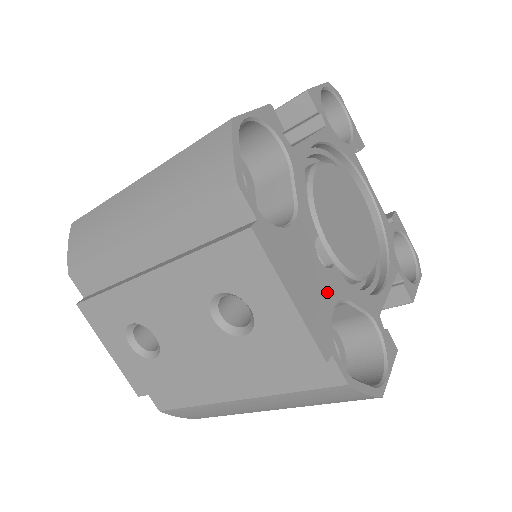
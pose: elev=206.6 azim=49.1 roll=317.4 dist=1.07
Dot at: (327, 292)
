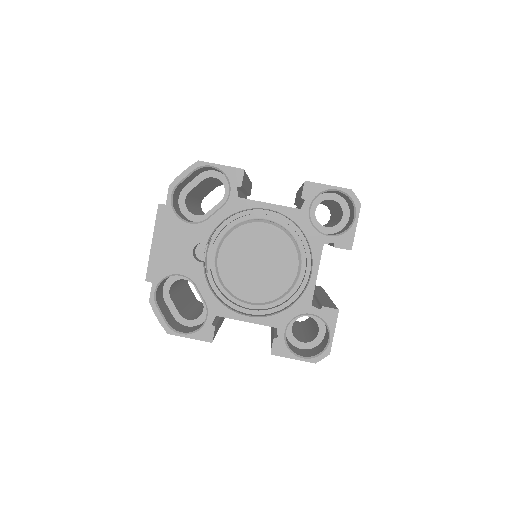
Dot at: (181, 265)
